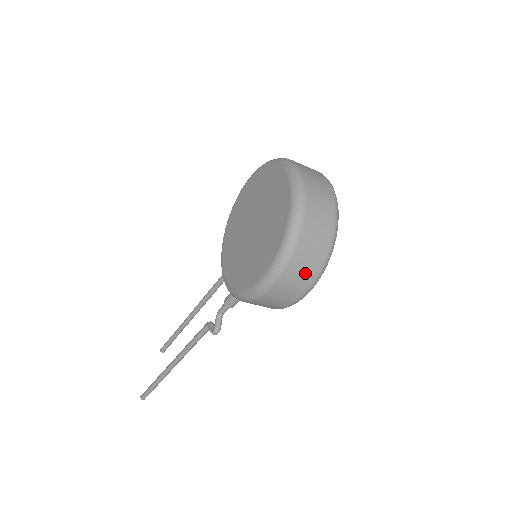
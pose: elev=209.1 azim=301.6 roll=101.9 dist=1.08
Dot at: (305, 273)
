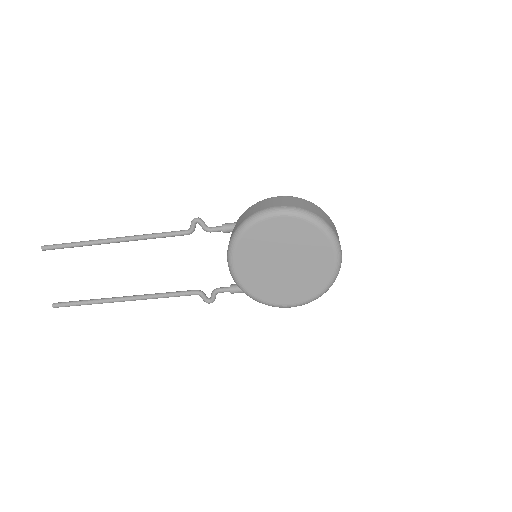
Dot at: occluded
